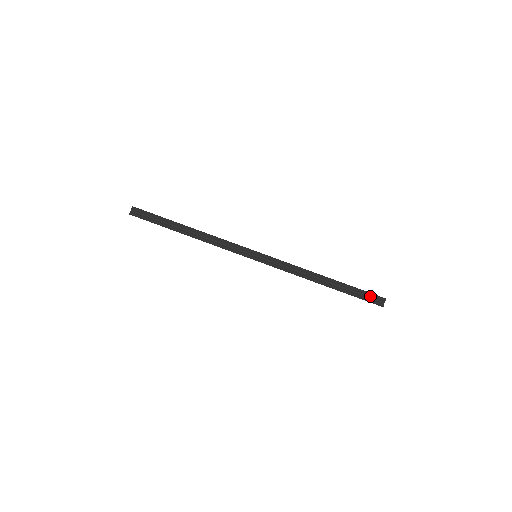
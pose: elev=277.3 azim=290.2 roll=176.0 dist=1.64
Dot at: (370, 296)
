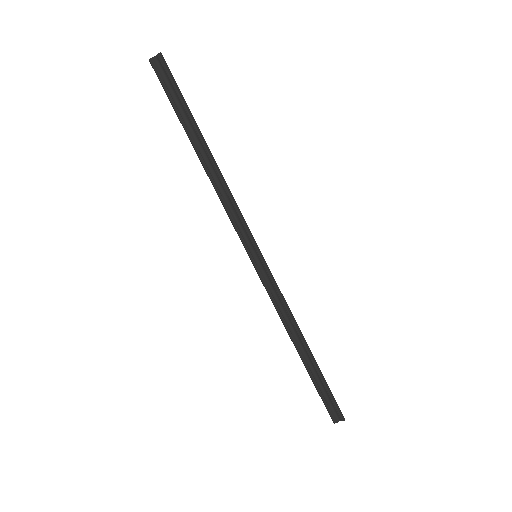
Dot at: (332, 403)
